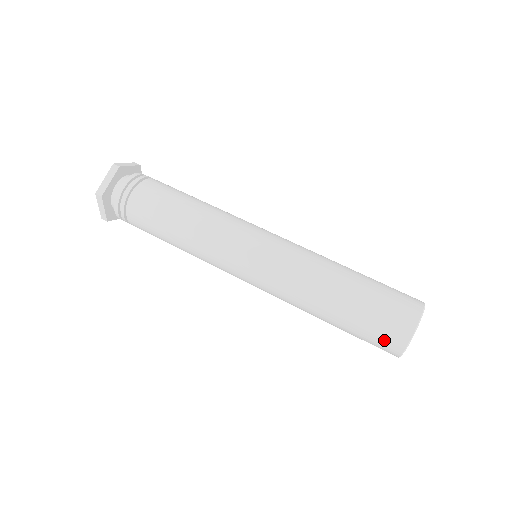
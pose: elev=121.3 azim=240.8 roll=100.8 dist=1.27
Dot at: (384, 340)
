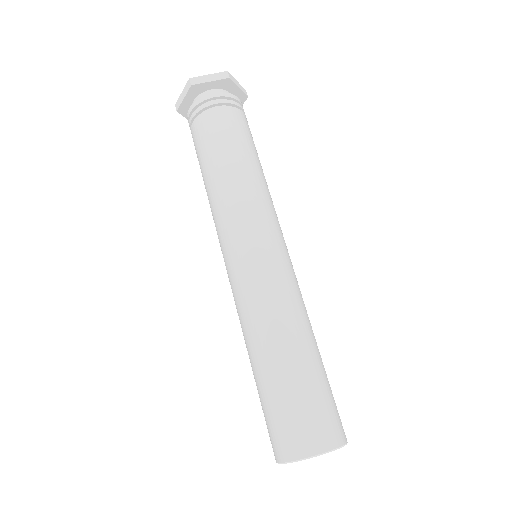
Dot at: (280, 434)
